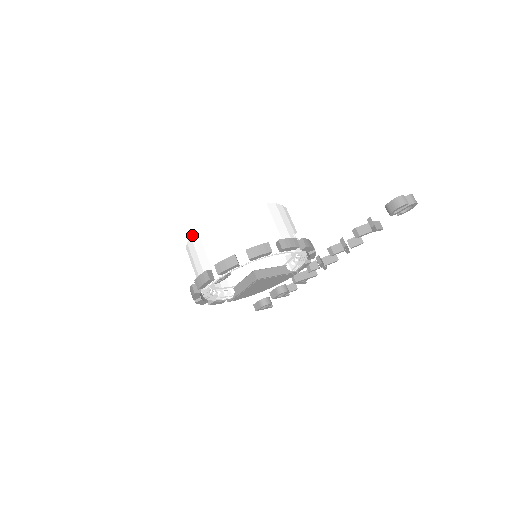
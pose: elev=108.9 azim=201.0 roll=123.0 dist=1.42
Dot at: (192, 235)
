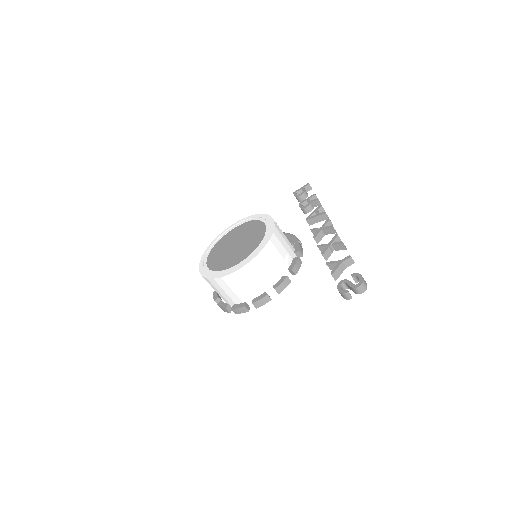
Dot at: (199, 269)
